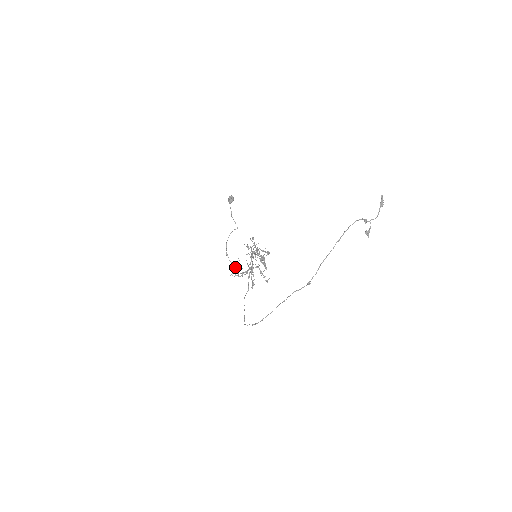
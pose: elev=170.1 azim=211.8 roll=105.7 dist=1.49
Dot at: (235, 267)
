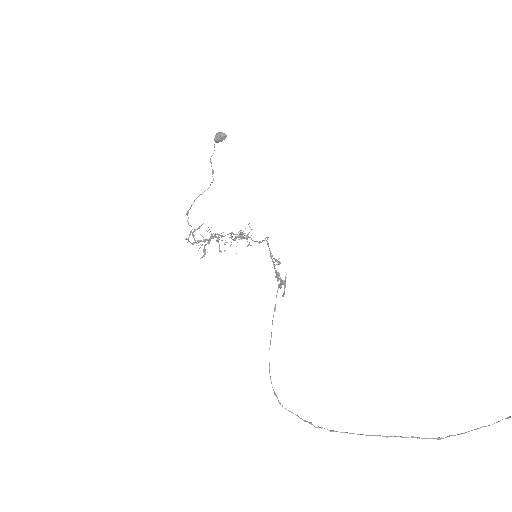
Dot at: (191, 230)
